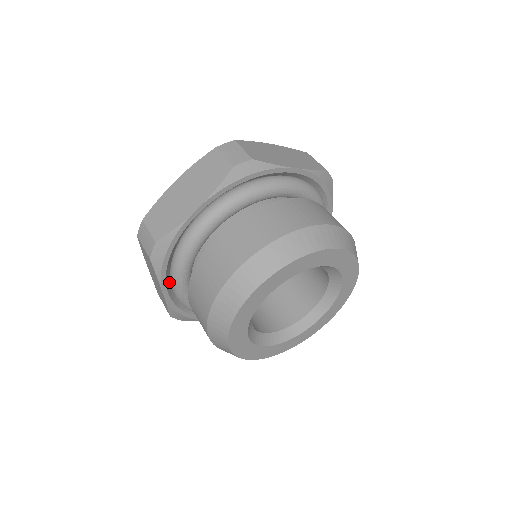
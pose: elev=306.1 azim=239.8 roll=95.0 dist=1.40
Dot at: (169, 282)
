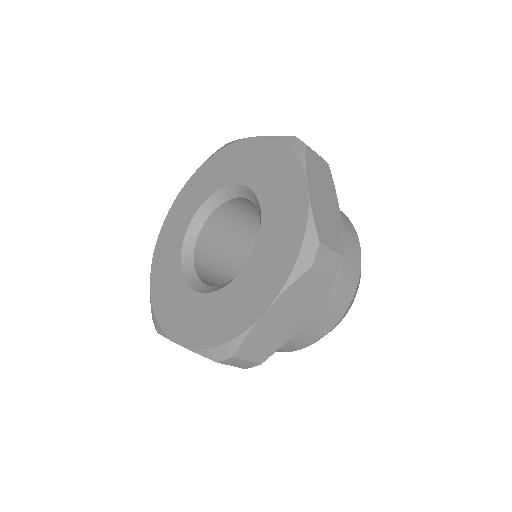
Dot at: occluded
